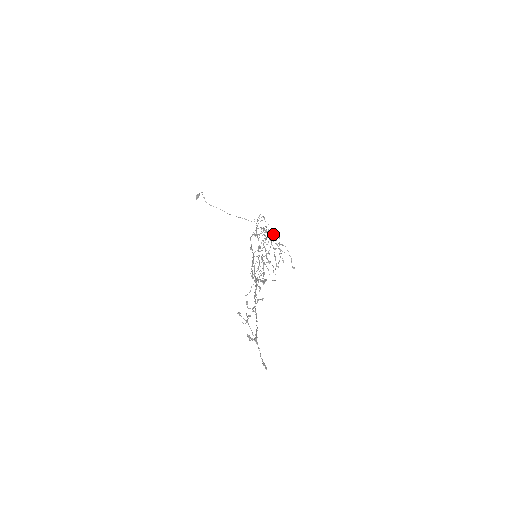
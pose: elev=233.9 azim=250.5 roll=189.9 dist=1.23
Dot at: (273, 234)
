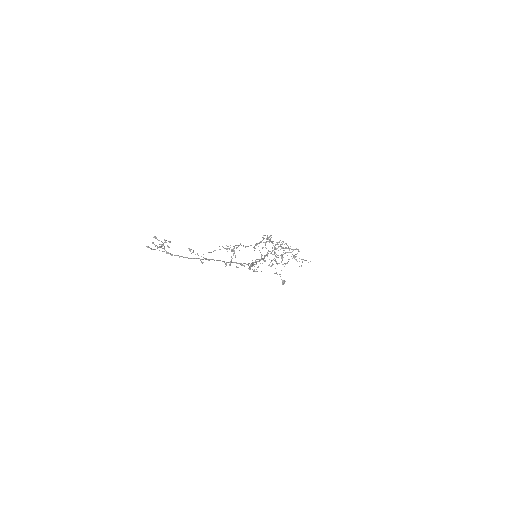
Dot at: (267, 236)
